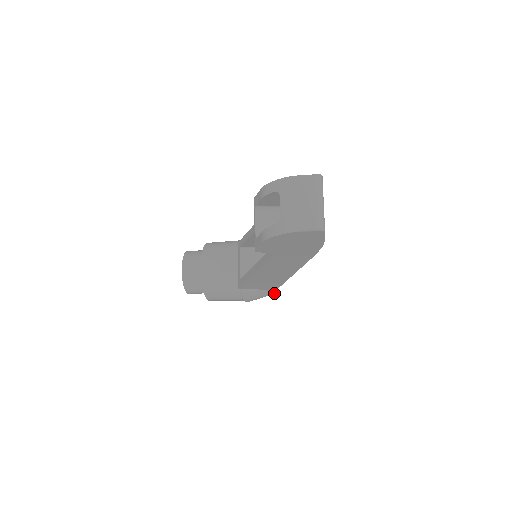
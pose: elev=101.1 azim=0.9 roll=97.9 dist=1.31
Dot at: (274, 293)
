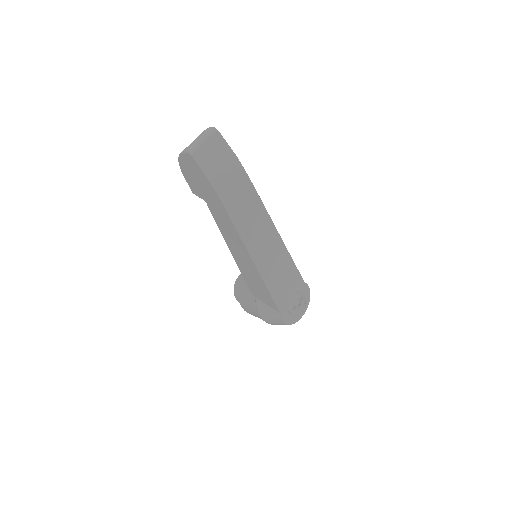
Dot at: (281, 318)
